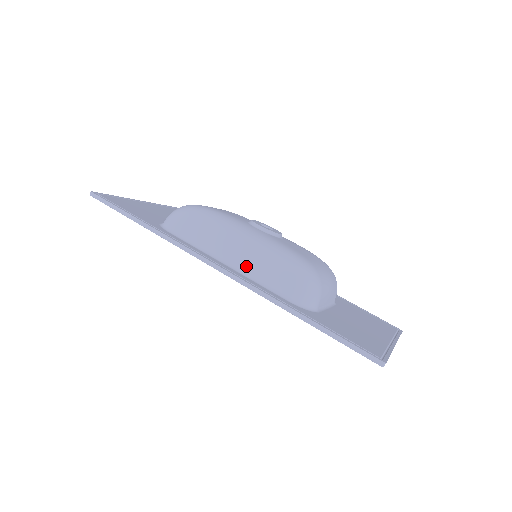
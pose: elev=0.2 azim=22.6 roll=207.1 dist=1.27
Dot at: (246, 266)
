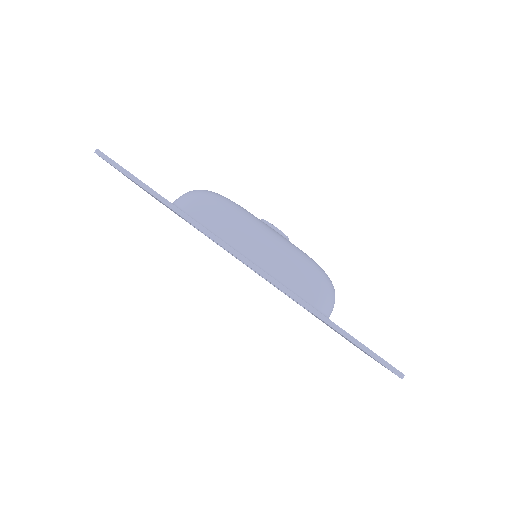
Dot at: (270, 265)
